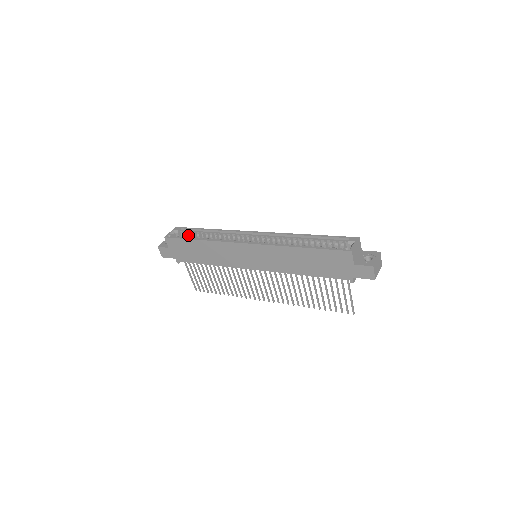
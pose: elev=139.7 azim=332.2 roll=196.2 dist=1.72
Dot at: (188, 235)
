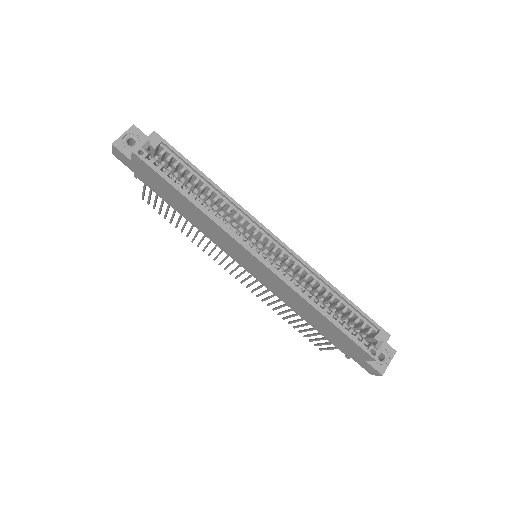
Dot at: (170, 160)
